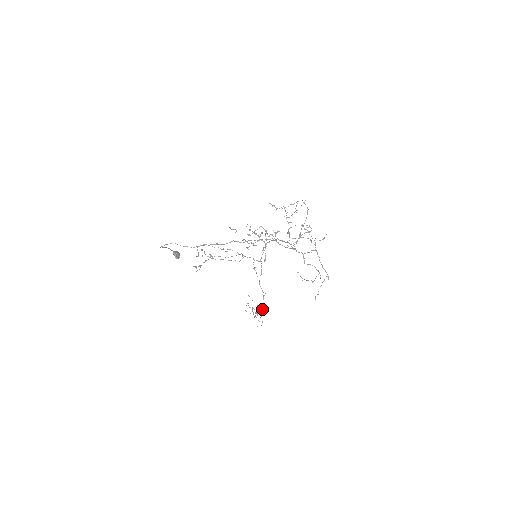
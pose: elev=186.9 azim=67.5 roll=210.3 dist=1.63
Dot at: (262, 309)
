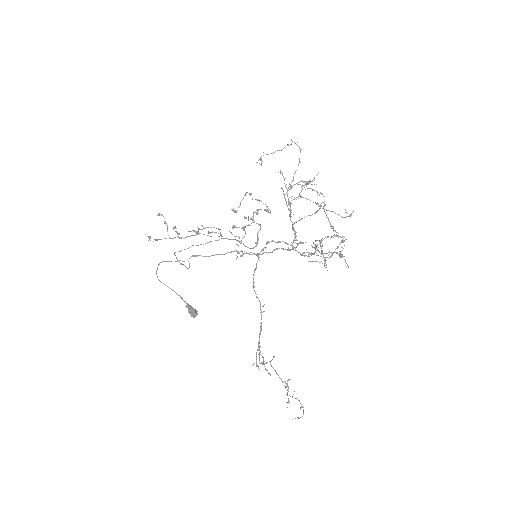
Dot at: (260, 332)
